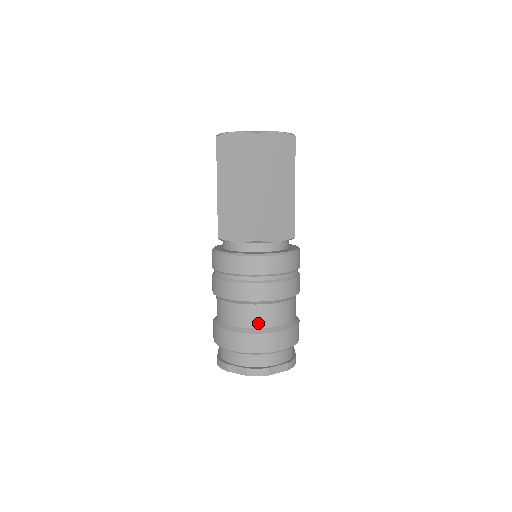
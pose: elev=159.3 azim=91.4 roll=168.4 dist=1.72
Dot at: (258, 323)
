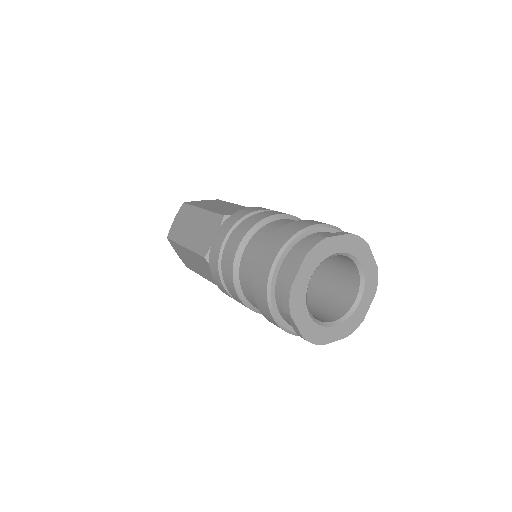
Dot at: occluded
